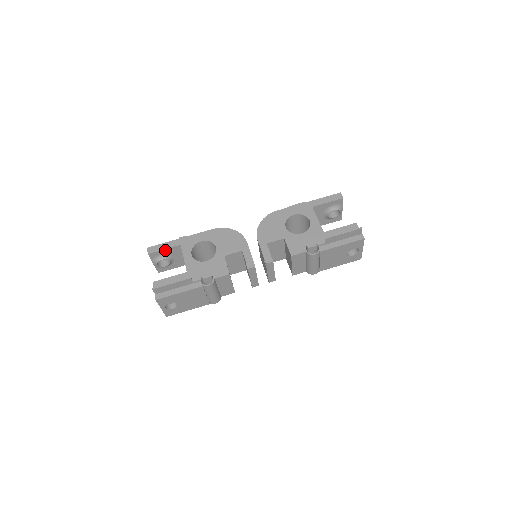
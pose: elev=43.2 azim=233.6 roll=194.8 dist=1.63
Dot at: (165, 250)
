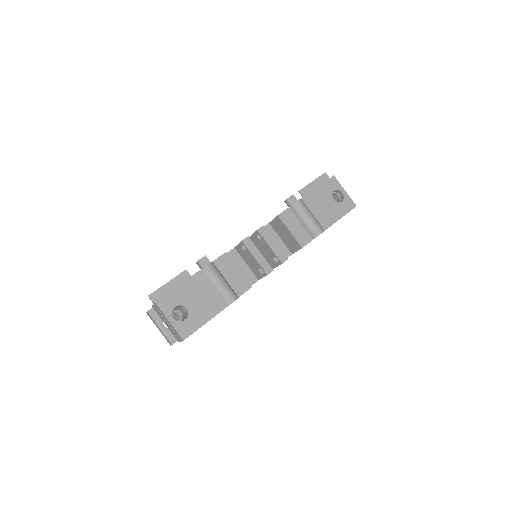
Dot at: occluded
